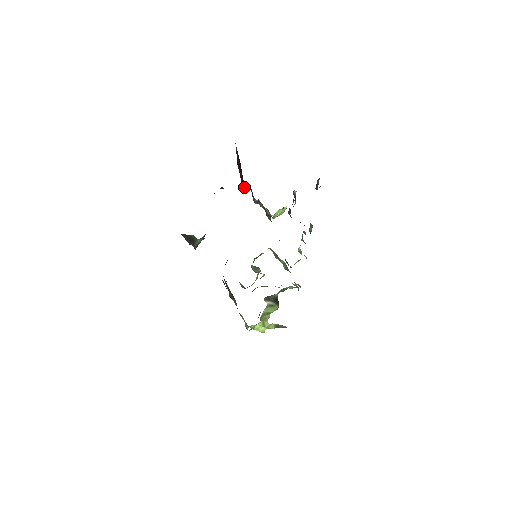
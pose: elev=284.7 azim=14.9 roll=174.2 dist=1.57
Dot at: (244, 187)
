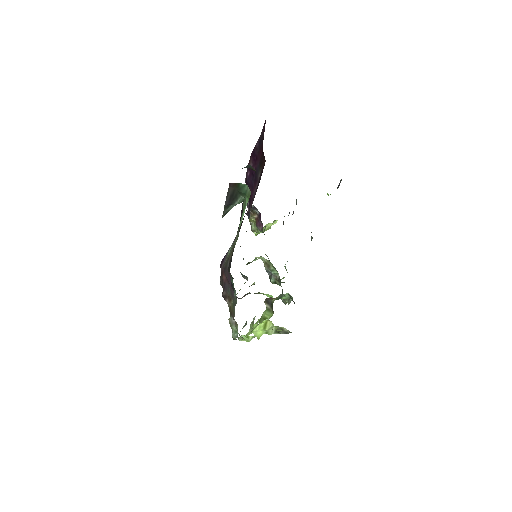
Dot at: (251, 184)
